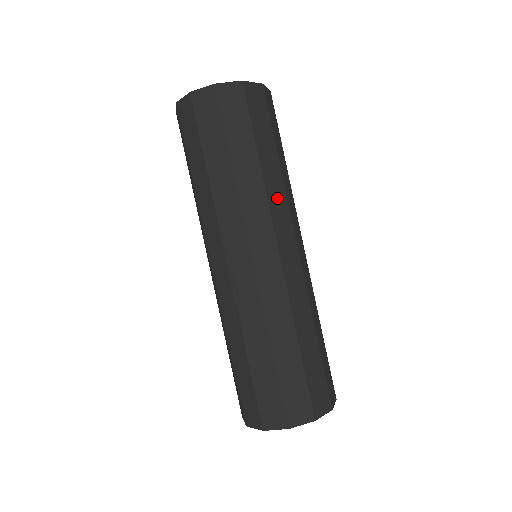
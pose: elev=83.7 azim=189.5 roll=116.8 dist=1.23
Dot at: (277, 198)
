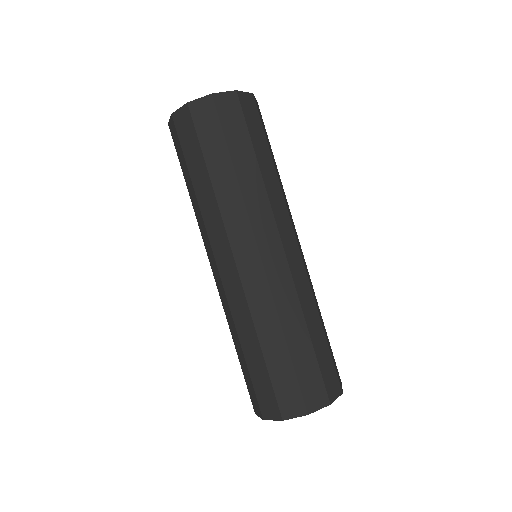
Dot at: (285, 198)
